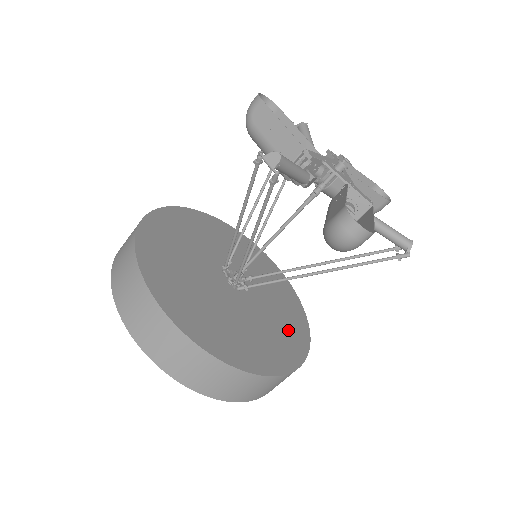
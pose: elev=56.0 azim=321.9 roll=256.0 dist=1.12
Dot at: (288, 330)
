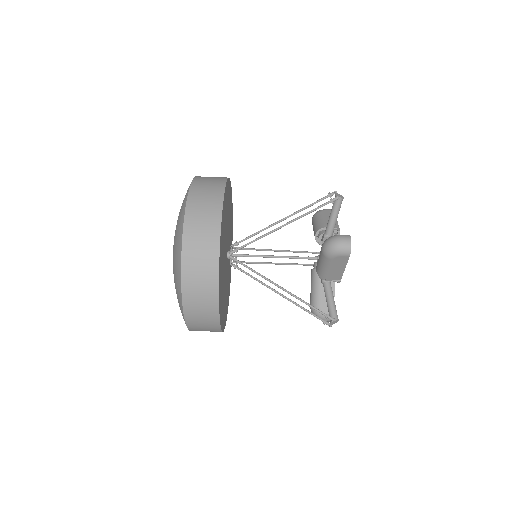
Dot at: occluded
